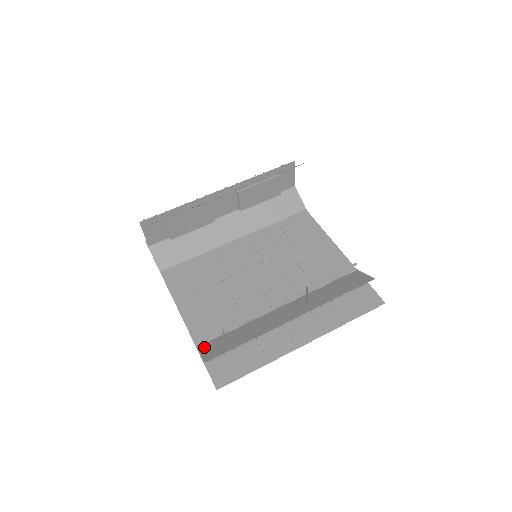
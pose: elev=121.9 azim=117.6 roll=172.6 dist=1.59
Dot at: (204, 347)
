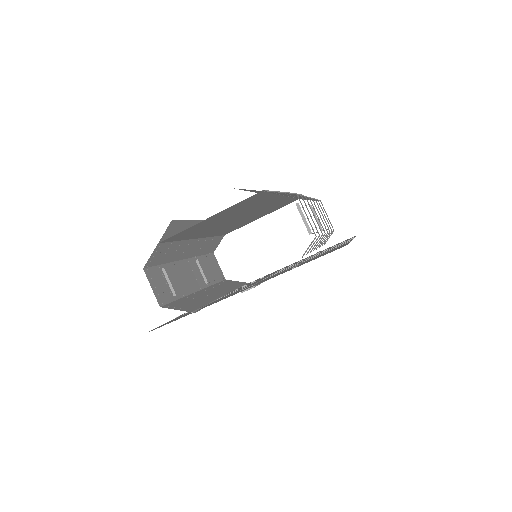
Dot at: occluded
